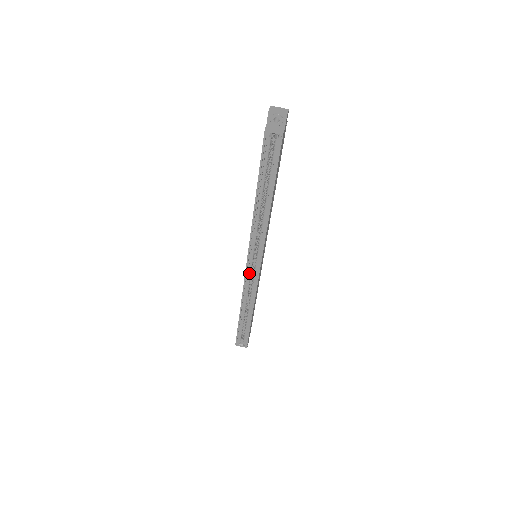
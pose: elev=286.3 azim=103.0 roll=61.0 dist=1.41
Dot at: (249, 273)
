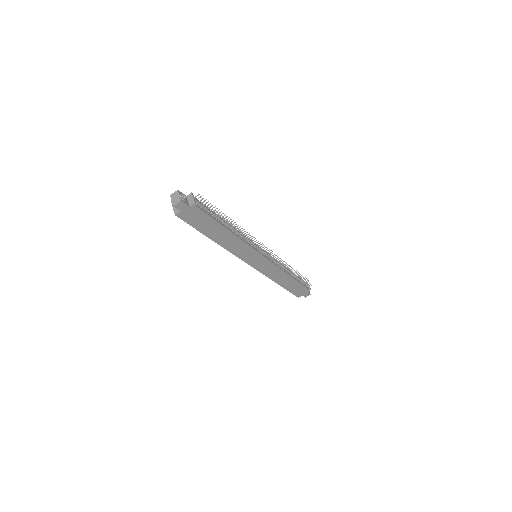
Dot at: occluded
